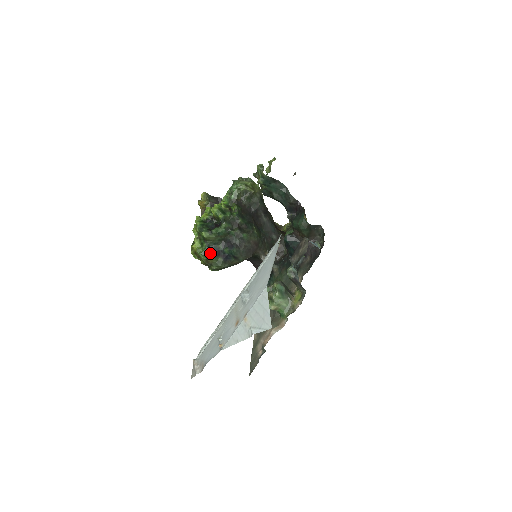
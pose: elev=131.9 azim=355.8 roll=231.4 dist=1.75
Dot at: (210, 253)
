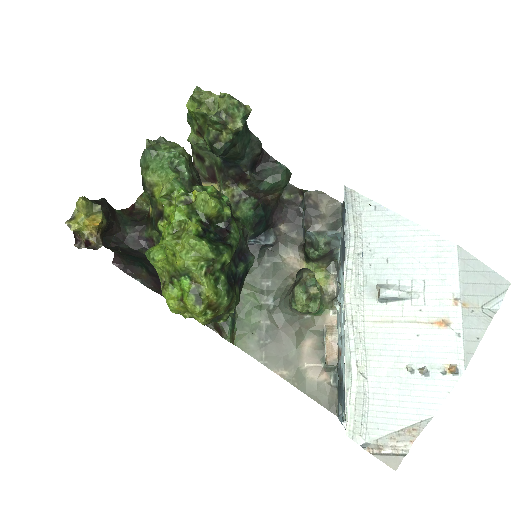
Dot at: (232, 288)
